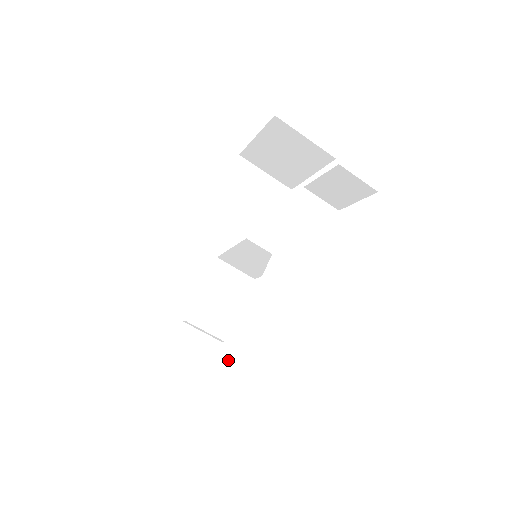
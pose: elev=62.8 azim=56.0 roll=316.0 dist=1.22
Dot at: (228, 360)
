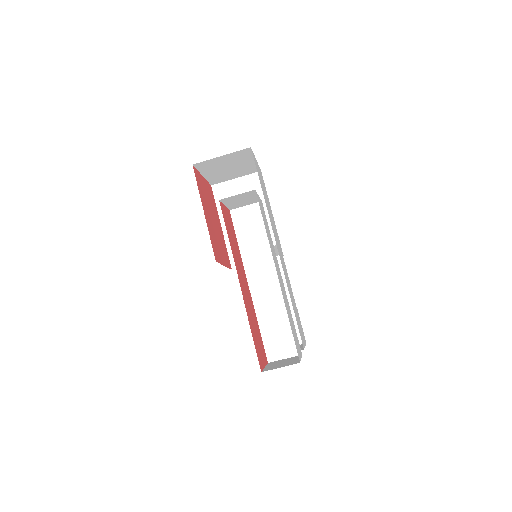
Dot at: (267, 345)
